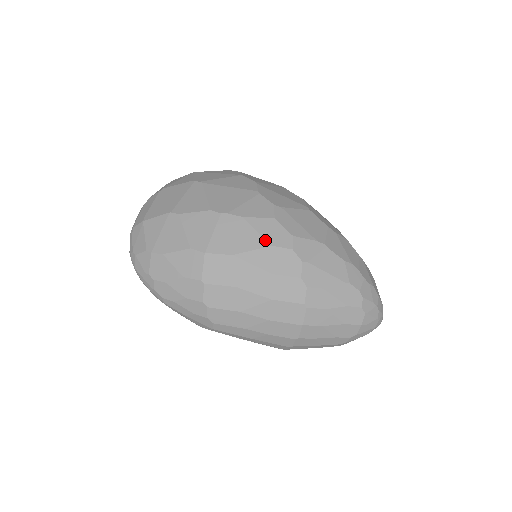
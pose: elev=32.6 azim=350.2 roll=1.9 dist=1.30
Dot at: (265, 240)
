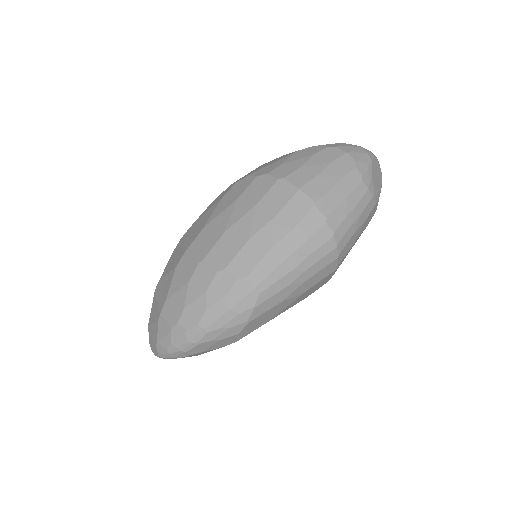
Dot at: (216, 203)
